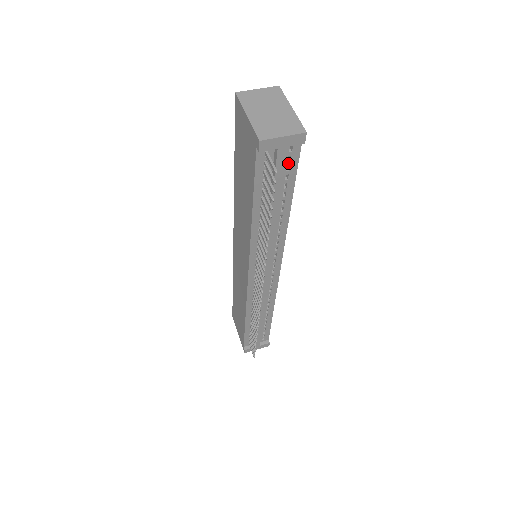
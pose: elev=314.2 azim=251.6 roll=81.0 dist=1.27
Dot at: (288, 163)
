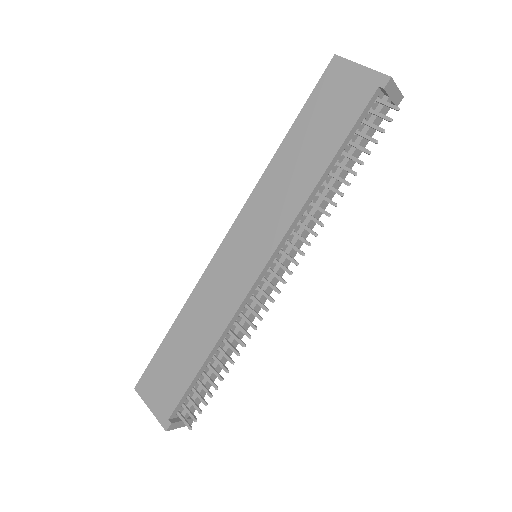
Dot at: occluded
